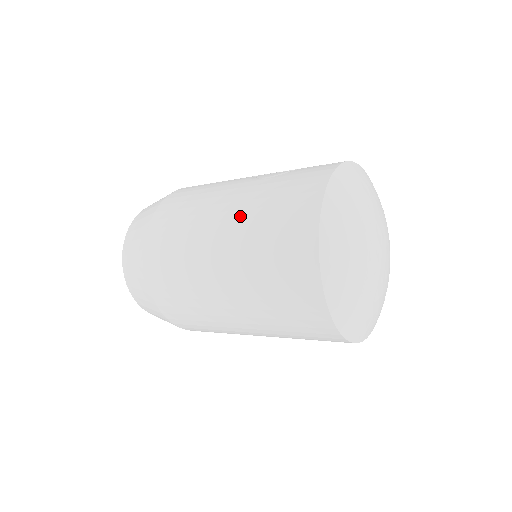
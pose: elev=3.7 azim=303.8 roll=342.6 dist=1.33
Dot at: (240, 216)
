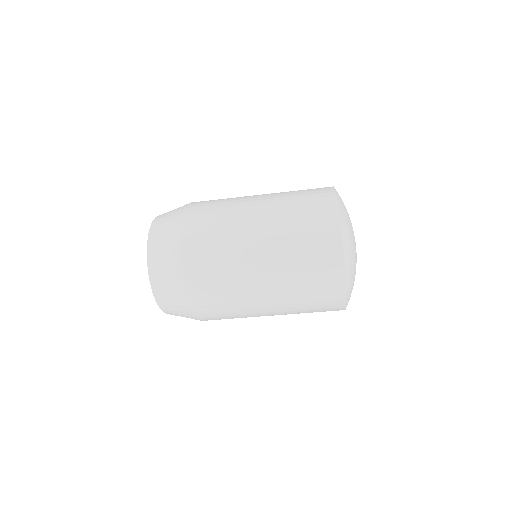
Dot at: (273, 201)
